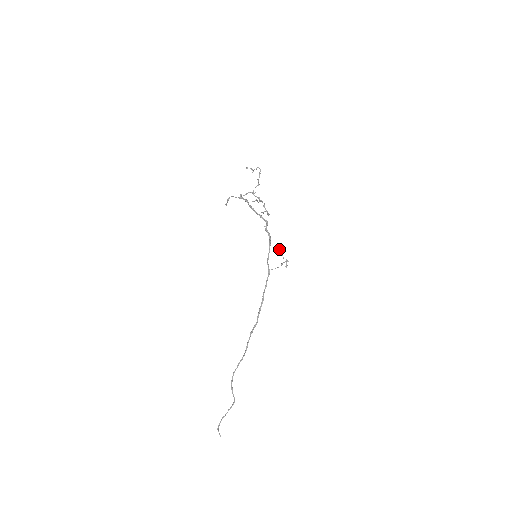
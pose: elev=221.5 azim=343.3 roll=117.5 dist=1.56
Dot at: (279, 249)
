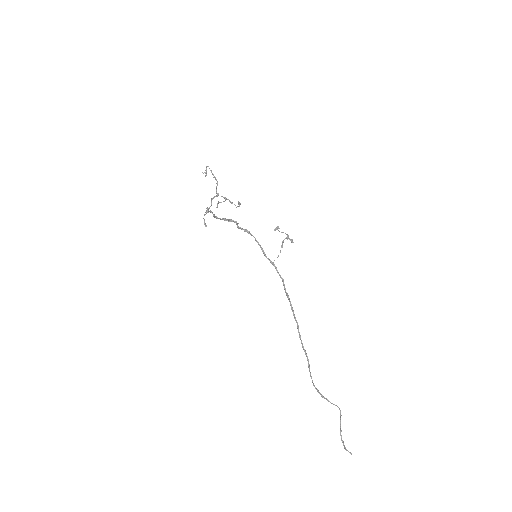
Dot at: occluded
